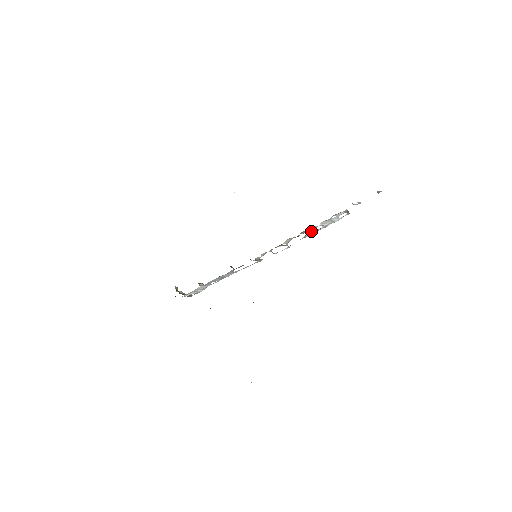
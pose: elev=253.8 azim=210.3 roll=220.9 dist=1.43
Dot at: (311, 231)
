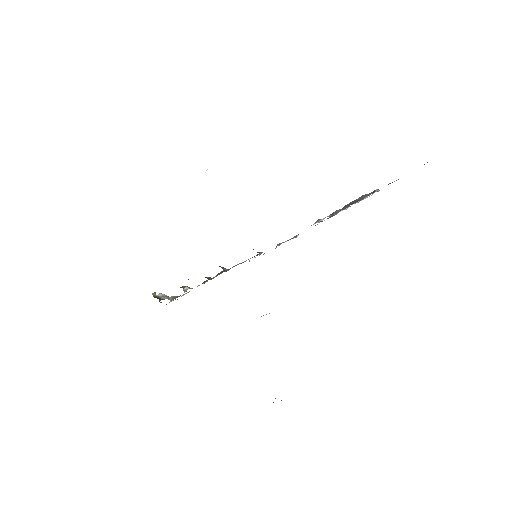
Dot at: (327, 218)
